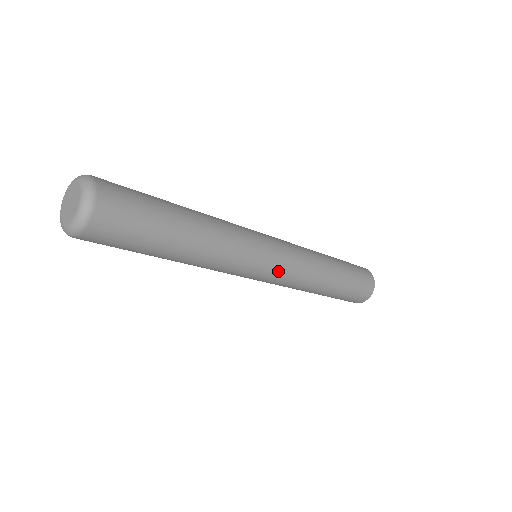
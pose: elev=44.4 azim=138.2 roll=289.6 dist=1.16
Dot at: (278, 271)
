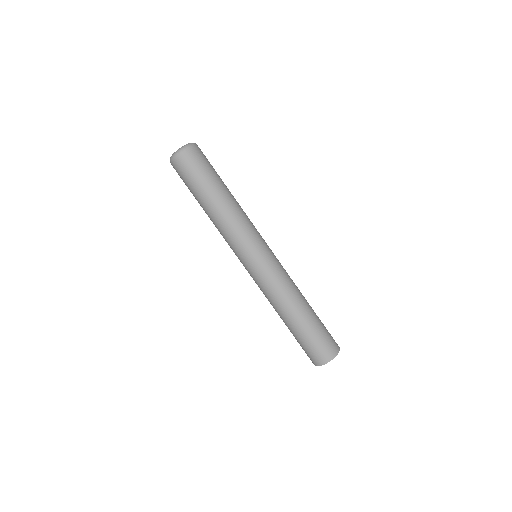
Dot at: (263, 265)
